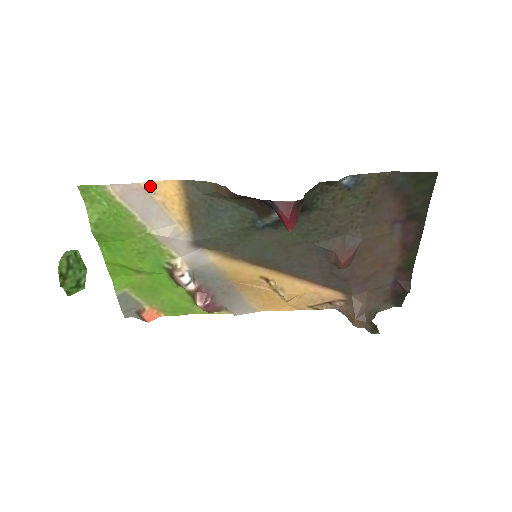
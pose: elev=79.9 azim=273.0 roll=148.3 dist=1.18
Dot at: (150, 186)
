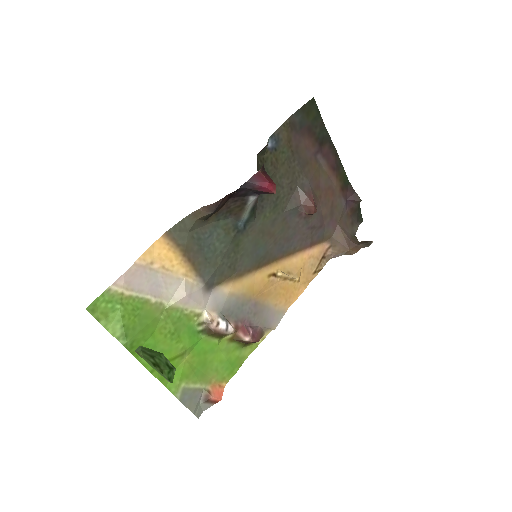
Dot at: (144, 259)
